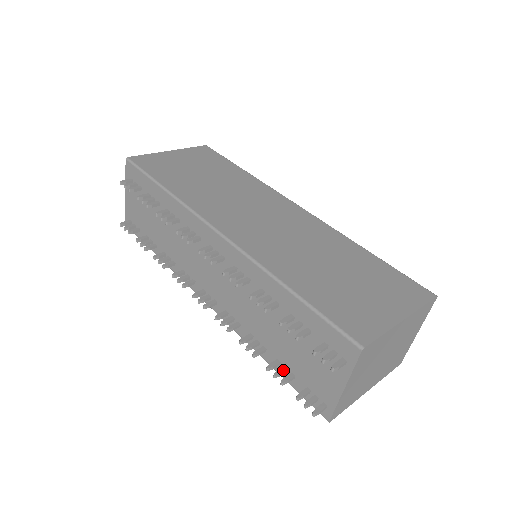
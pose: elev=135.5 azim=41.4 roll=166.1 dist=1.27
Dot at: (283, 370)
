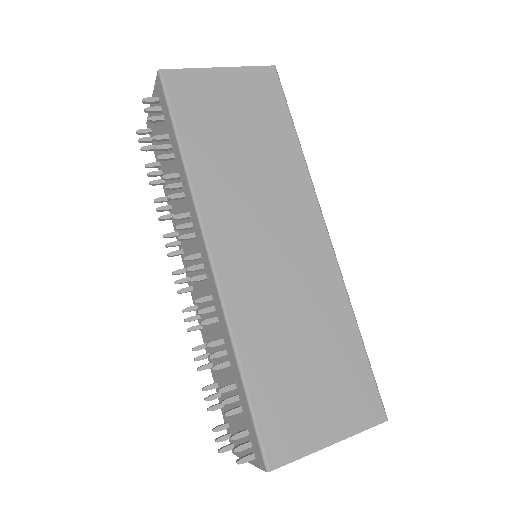
Dot at: (216, 397)
